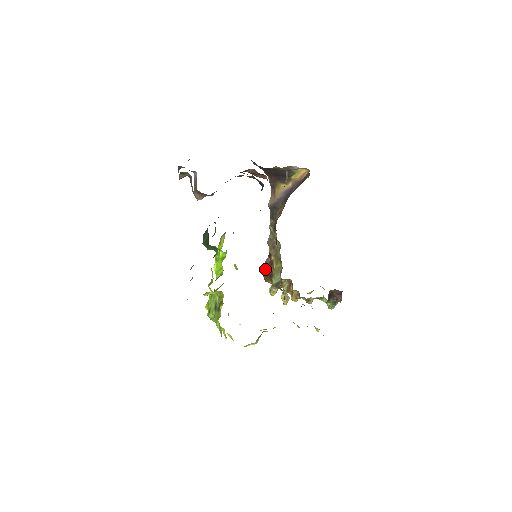
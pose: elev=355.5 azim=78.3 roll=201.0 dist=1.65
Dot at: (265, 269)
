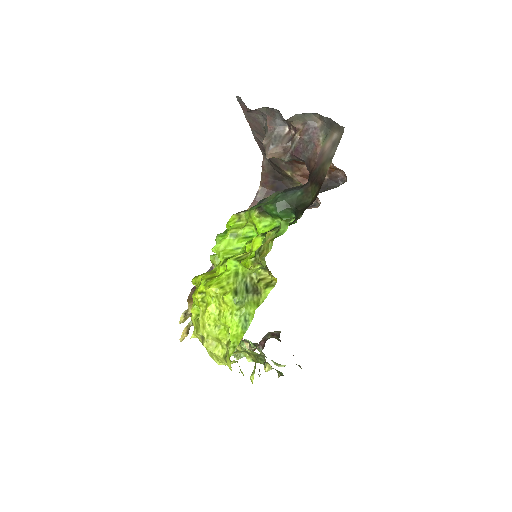
Dot at: occluded
